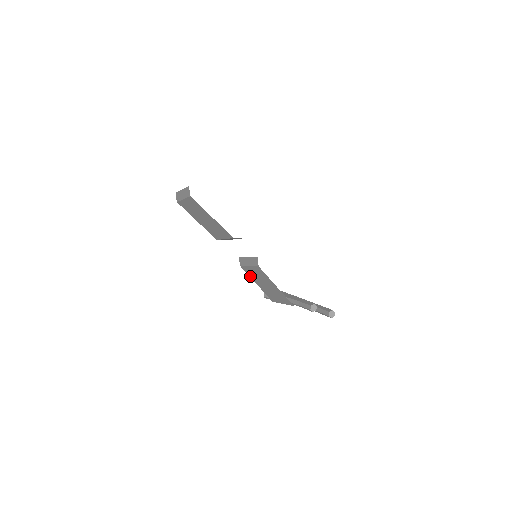
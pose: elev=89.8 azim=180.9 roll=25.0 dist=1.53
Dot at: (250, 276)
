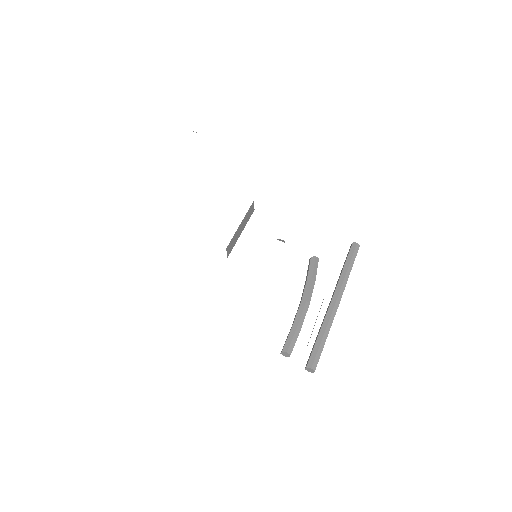
Dot at: occluded
